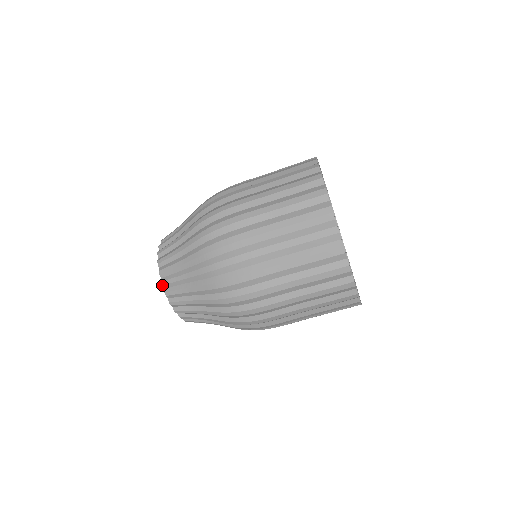
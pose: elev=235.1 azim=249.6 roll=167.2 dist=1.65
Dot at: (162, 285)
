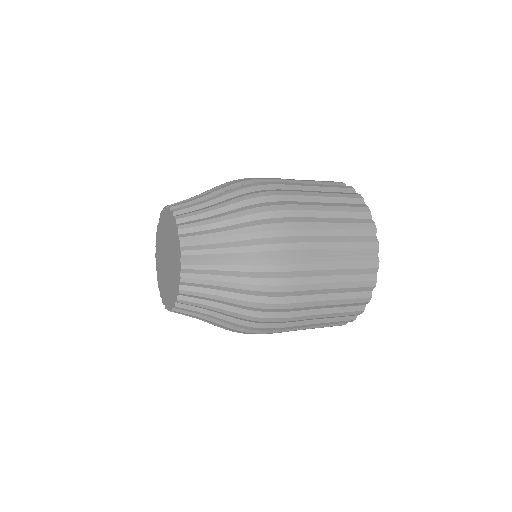
Dot at: (166, 308)
